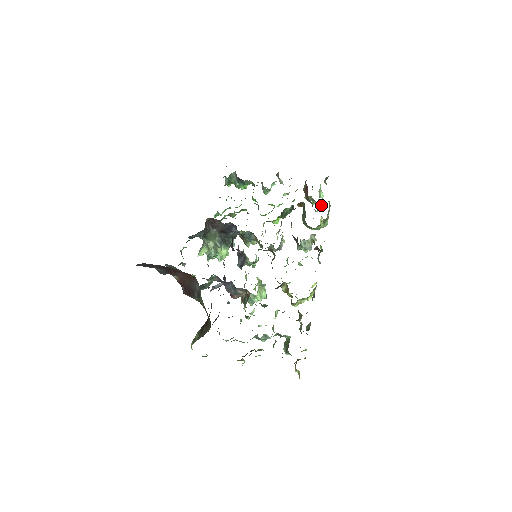
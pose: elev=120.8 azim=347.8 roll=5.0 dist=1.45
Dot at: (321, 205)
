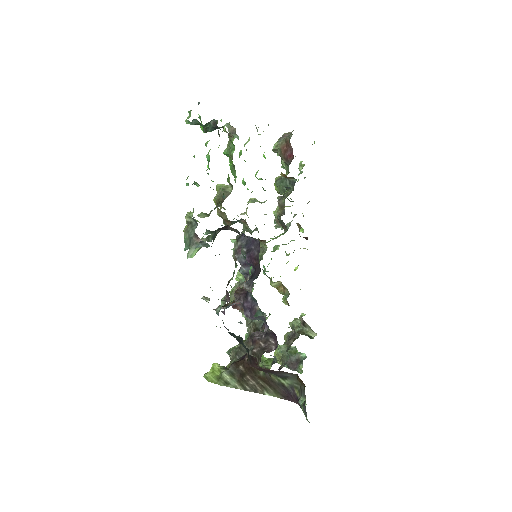
Dot at: occluded
